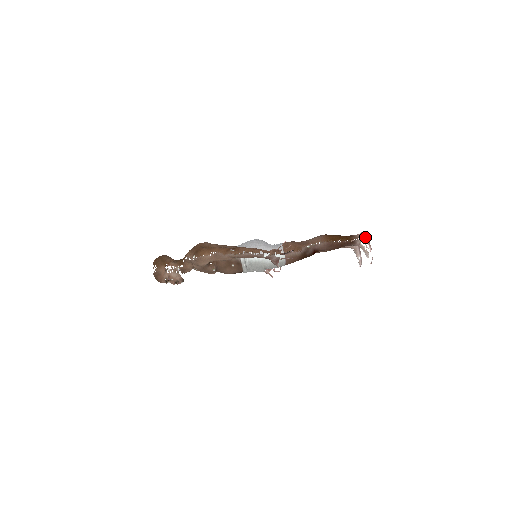
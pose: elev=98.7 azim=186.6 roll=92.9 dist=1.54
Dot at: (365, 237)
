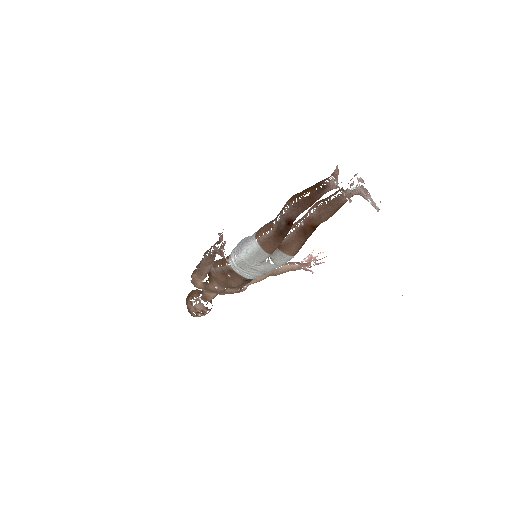
Dot at: (335, 172)
